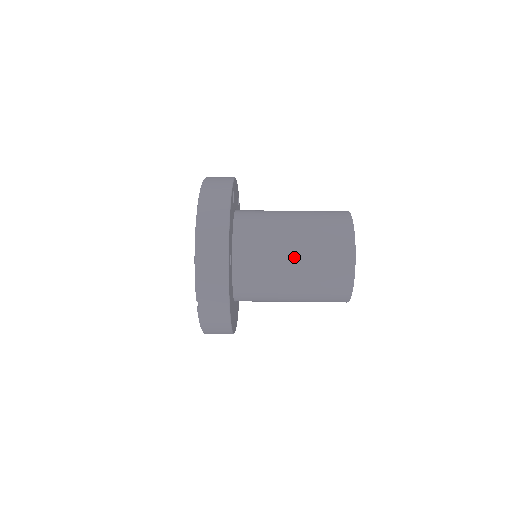
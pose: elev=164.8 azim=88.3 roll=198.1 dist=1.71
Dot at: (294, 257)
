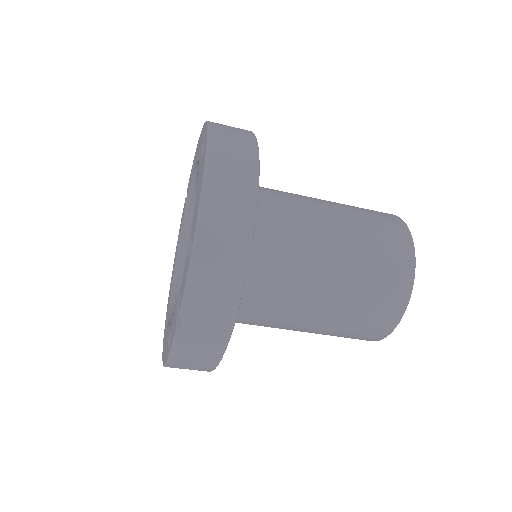
Dot at: (331, 267)
